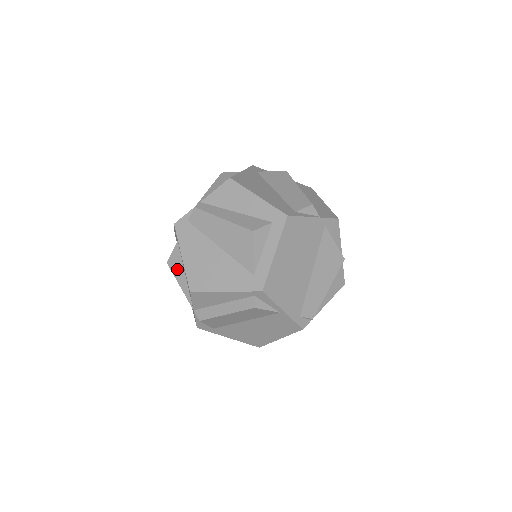
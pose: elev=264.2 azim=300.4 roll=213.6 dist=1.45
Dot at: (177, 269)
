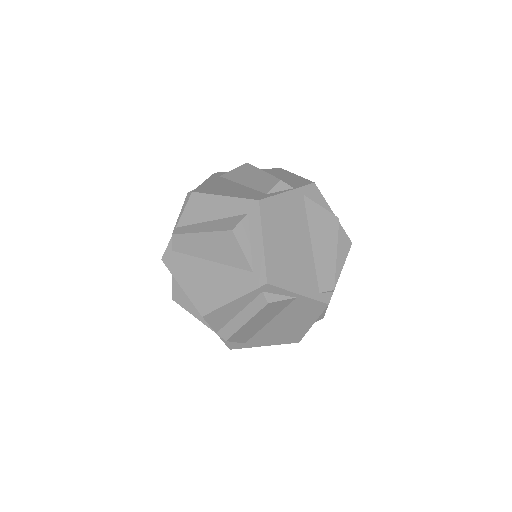
Dot at: (184, 301)
